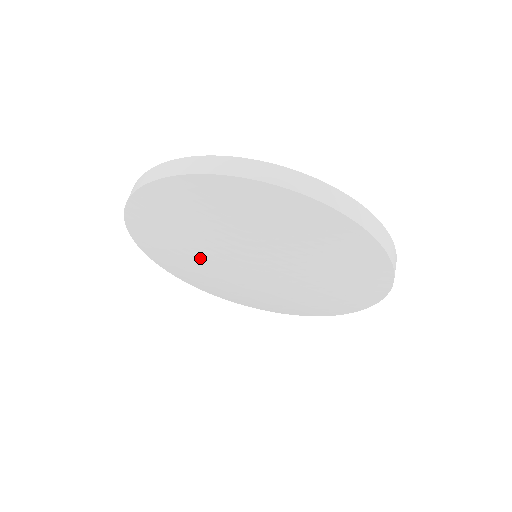
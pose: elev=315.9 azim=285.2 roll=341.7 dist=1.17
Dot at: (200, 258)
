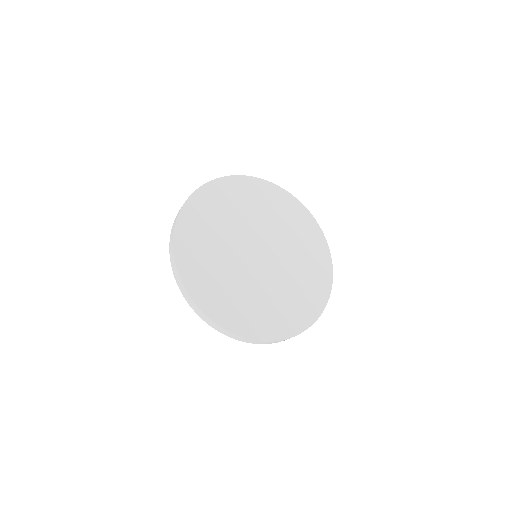
Dot at: occluded
